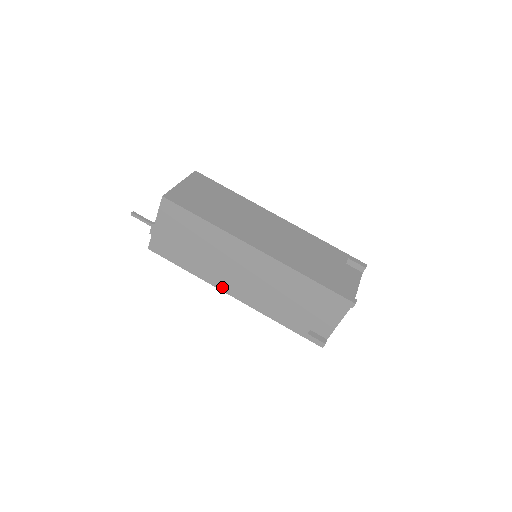
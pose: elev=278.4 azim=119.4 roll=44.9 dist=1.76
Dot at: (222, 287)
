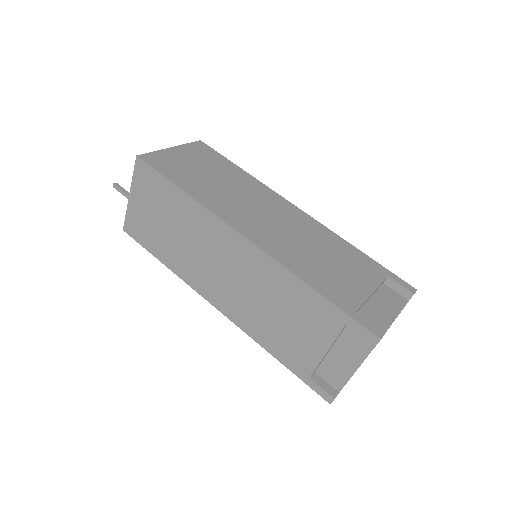
Dot at: (203, 292)
